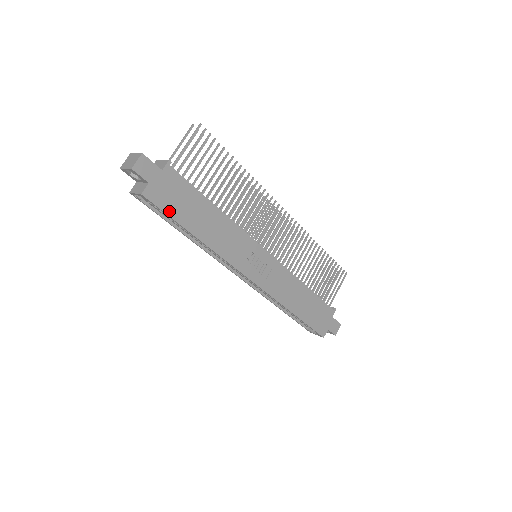
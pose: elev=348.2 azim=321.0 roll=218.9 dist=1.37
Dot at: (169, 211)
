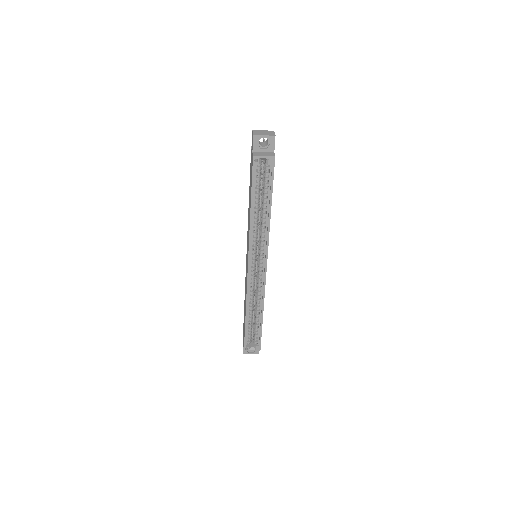
Dot at: occluded
